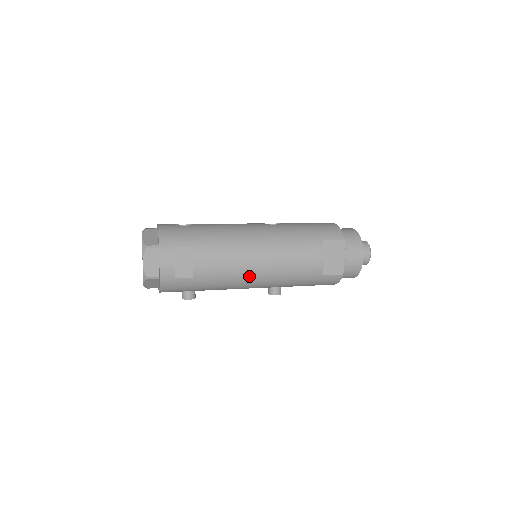
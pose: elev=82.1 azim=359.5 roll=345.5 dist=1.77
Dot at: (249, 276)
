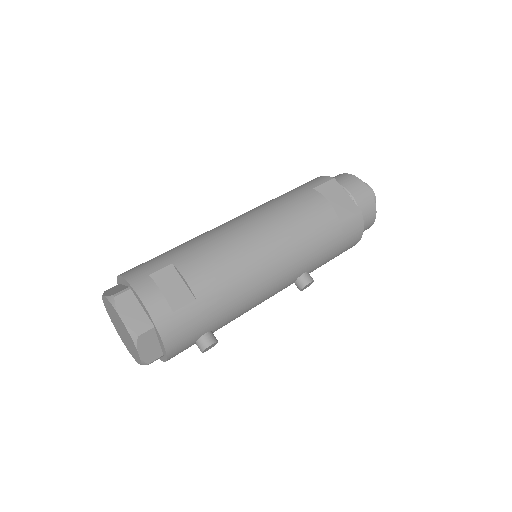
Dot at: (262, 264)
